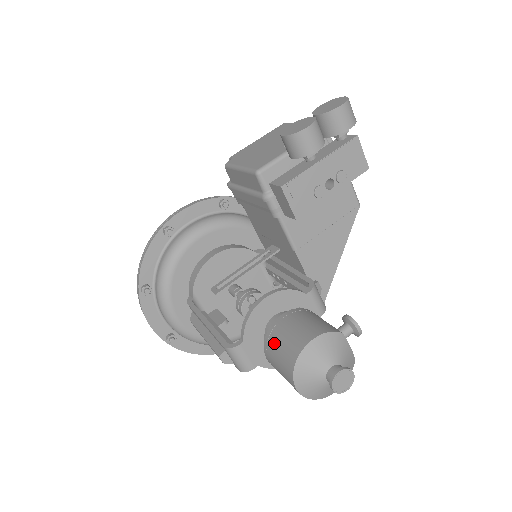
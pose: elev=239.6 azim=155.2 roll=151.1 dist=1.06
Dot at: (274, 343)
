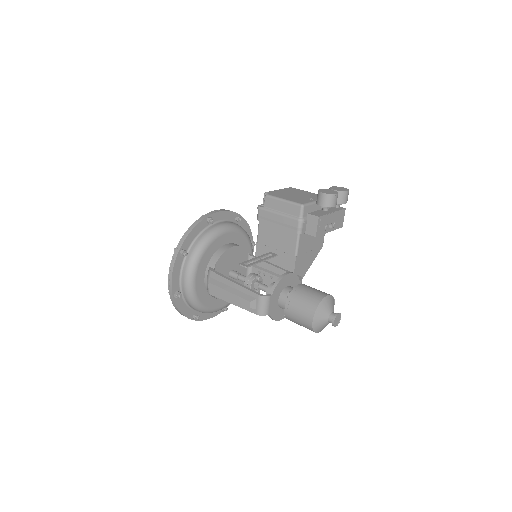
Dot at: (299, 296)
